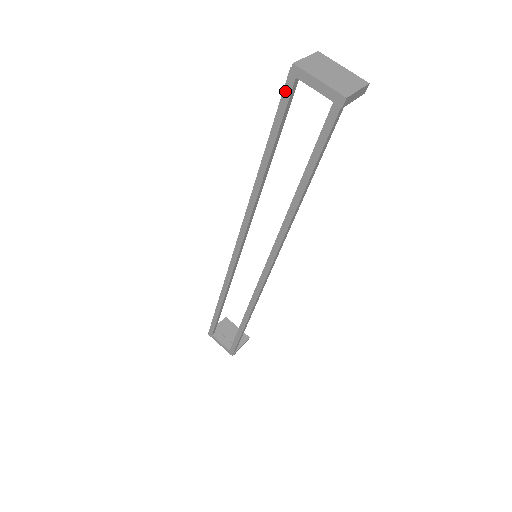
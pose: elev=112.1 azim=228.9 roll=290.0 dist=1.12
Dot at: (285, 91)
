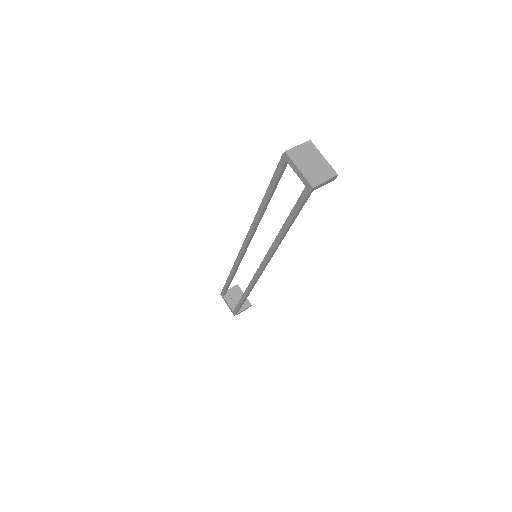
Dot at: (279, 165)
